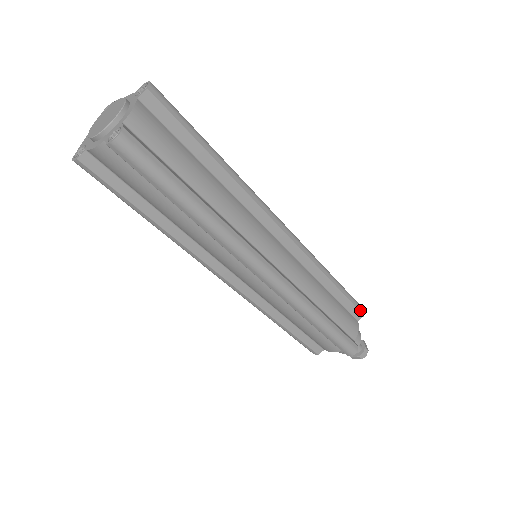
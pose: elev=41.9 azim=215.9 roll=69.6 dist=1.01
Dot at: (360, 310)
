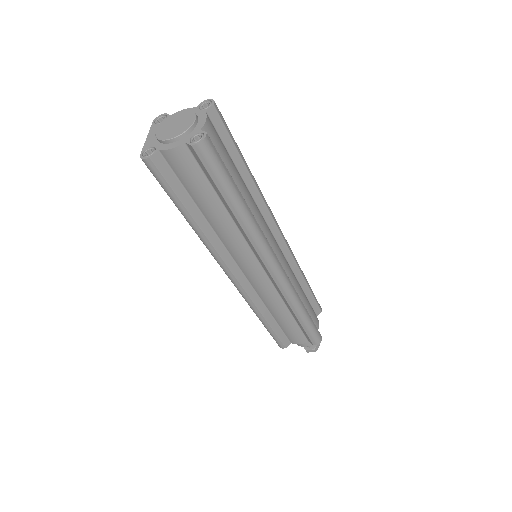
Dot at: (319, 307)
